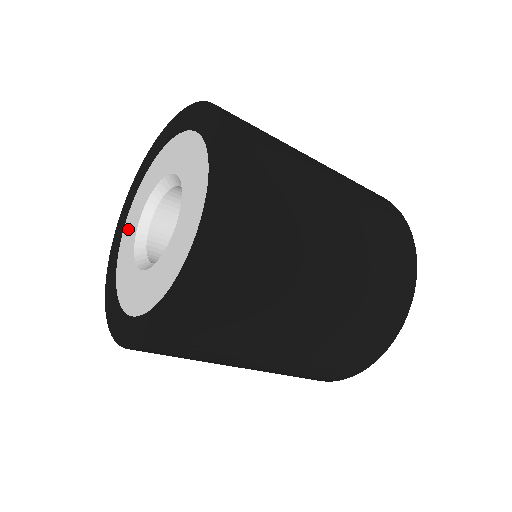
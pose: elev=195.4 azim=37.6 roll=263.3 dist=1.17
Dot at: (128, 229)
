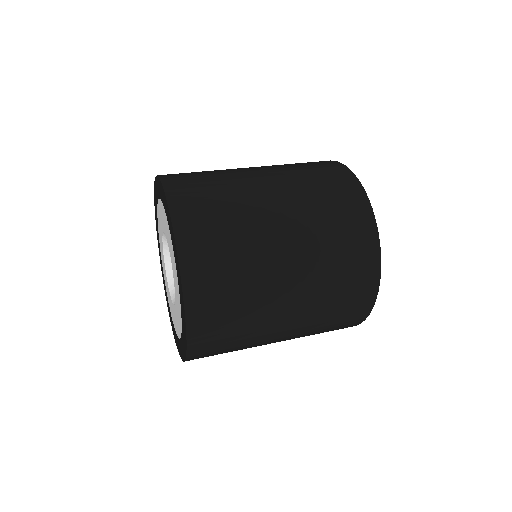
Dot at: (162, 258)
